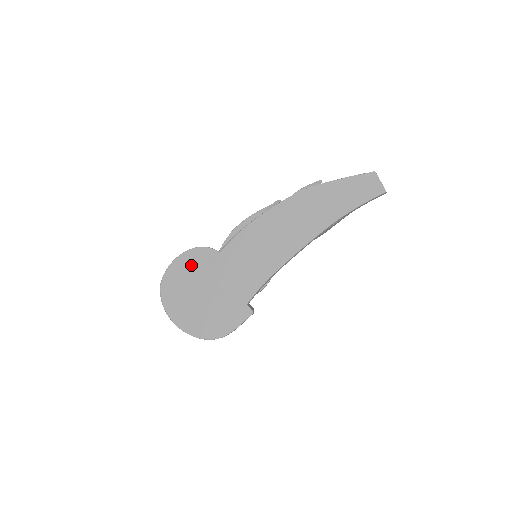
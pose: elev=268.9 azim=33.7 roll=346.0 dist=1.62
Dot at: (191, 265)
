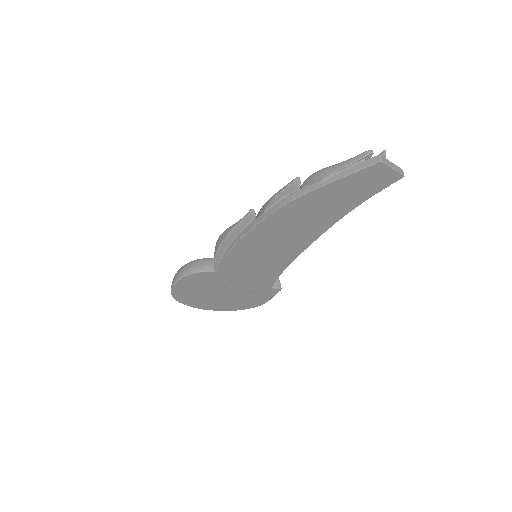
Dot at: (193, 285)
